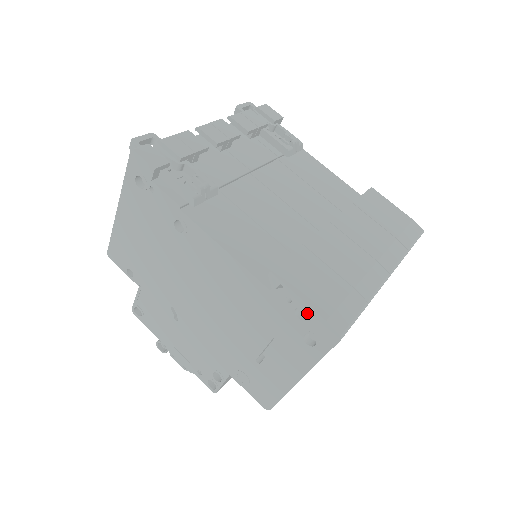
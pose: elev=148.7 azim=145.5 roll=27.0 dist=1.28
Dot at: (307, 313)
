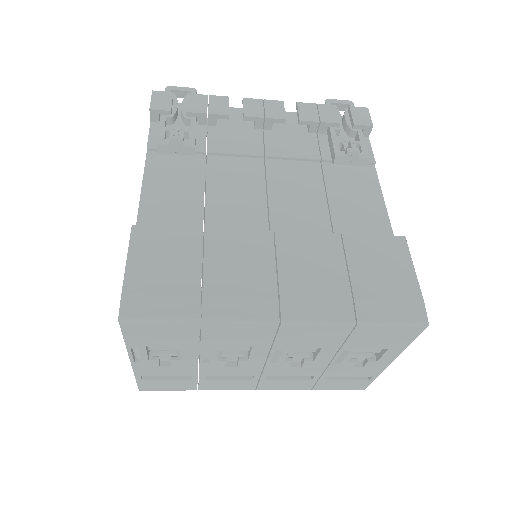
Dot at: occluded
